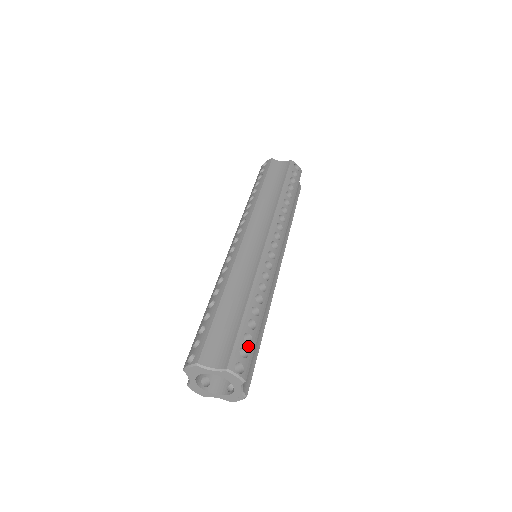
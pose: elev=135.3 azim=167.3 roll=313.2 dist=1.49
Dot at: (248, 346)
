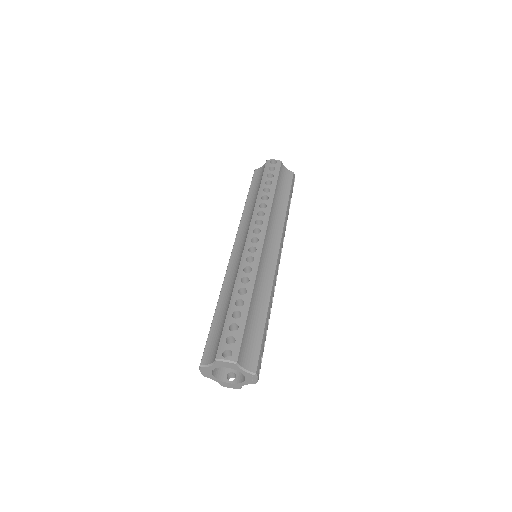
Dot at: (234, 333)
